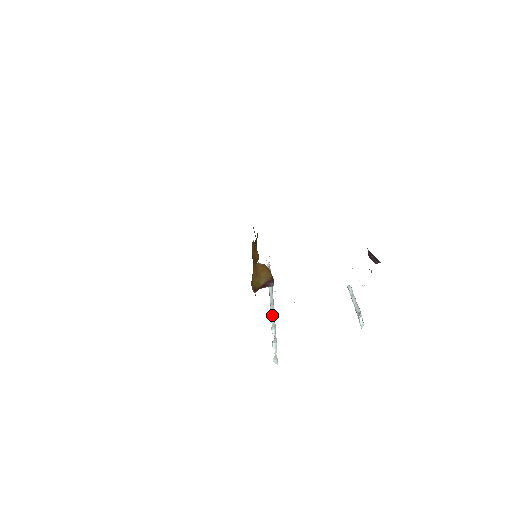
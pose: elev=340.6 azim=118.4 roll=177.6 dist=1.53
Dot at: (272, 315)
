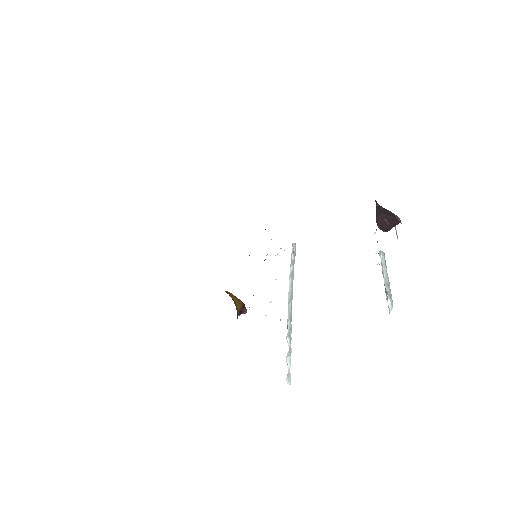
Dot at: (287, 319)
